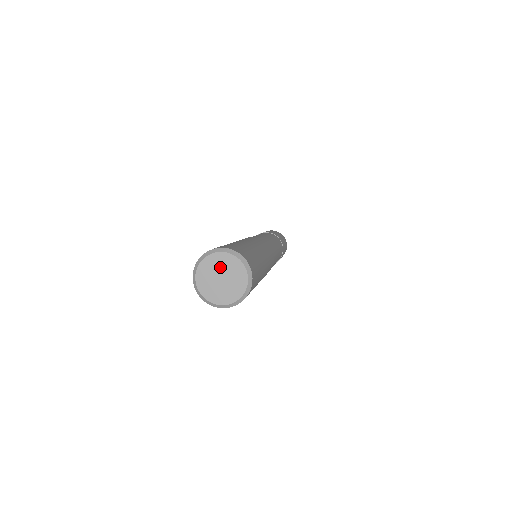
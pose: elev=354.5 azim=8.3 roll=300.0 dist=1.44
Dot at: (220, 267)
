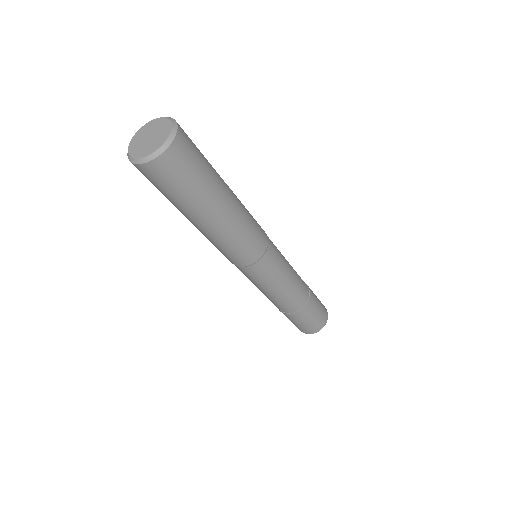
Dot at: (149, 130)
